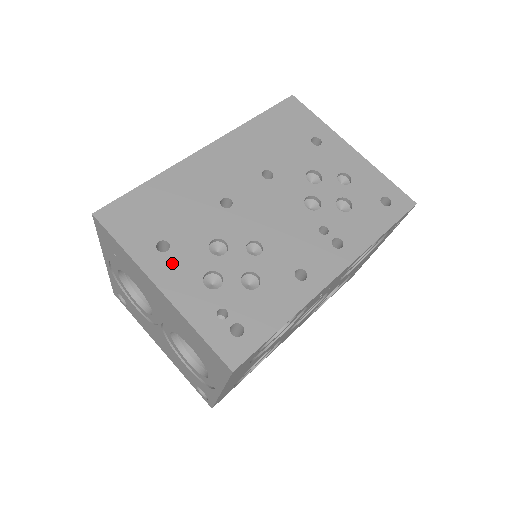
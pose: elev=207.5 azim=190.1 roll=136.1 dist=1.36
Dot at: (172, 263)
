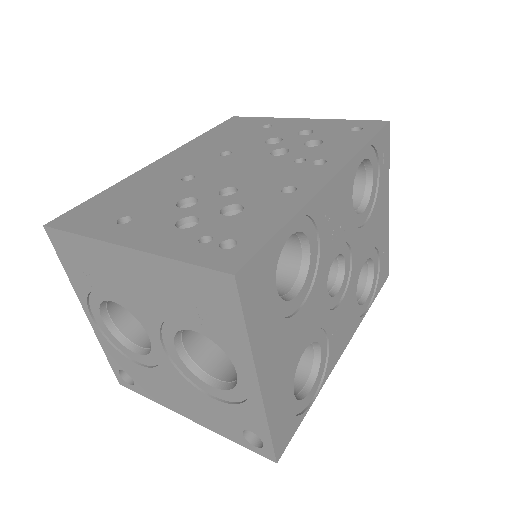
Dot at: (136, 226)
